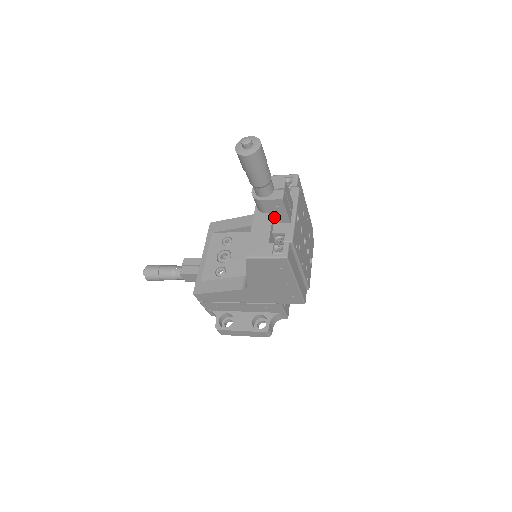
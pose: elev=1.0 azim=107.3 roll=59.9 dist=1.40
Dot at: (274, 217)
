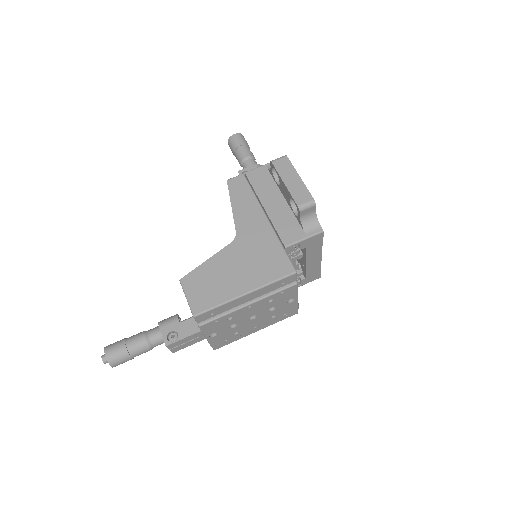
Dot at: occluded
